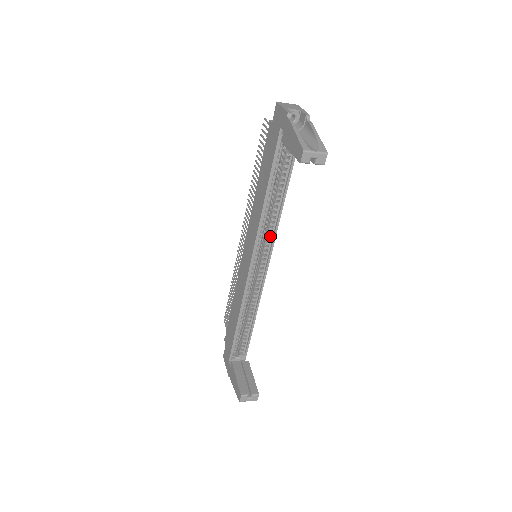
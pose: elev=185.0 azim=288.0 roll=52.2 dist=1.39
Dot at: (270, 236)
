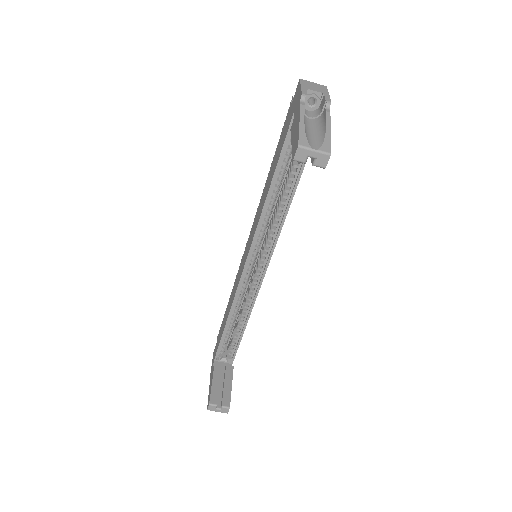
Dot at: (272, 237)
